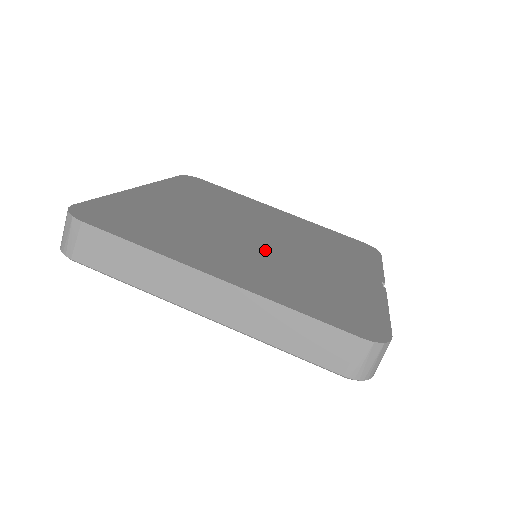
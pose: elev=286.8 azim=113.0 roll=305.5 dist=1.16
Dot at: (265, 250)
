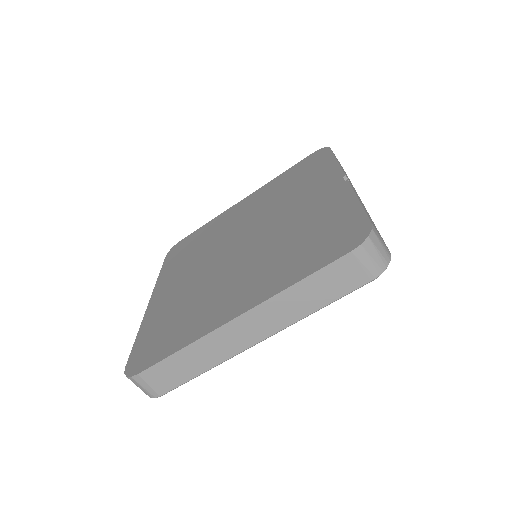
Dot at: (252, 253)
